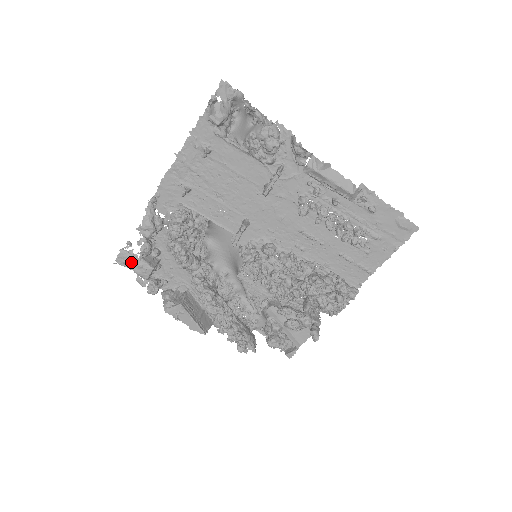
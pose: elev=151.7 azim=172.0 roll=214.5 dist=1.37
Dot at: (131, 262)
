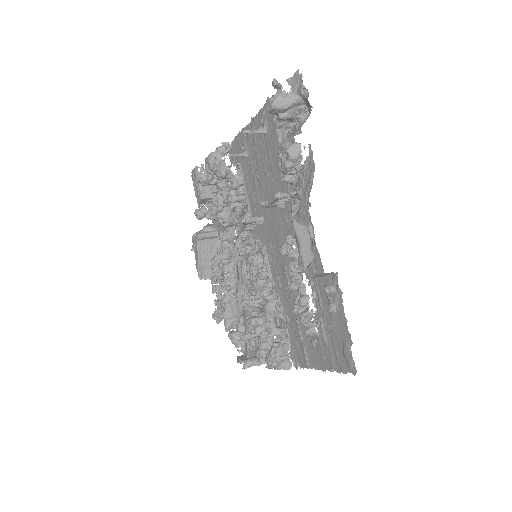
Dot at: (195, 181)
